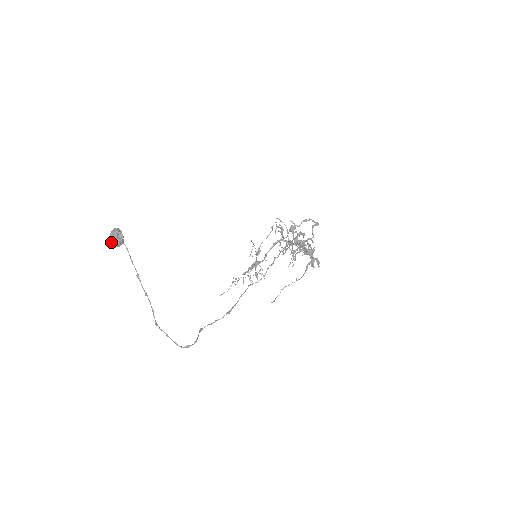
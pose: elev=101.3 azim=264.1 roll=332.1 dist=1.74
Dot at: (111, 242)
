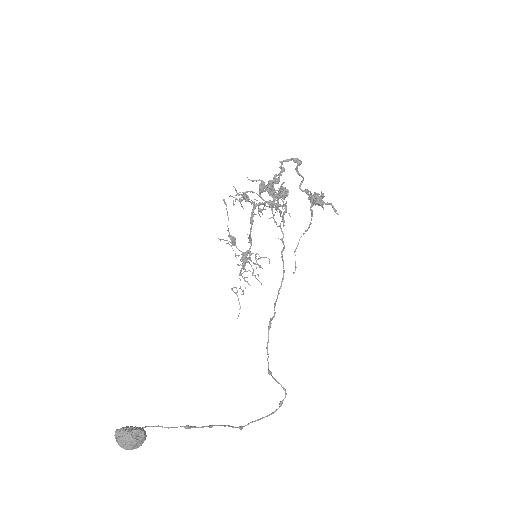
Dot at: (132, 449)
